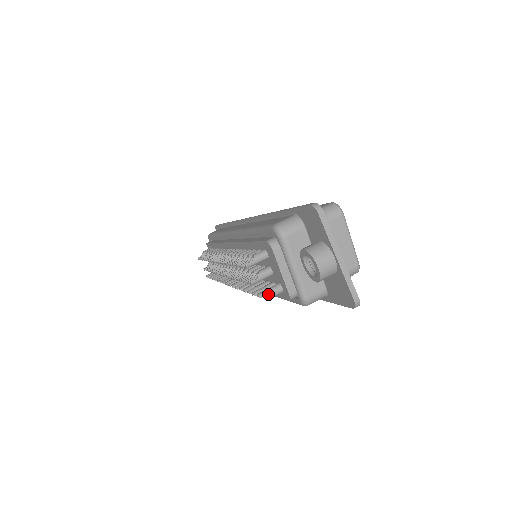
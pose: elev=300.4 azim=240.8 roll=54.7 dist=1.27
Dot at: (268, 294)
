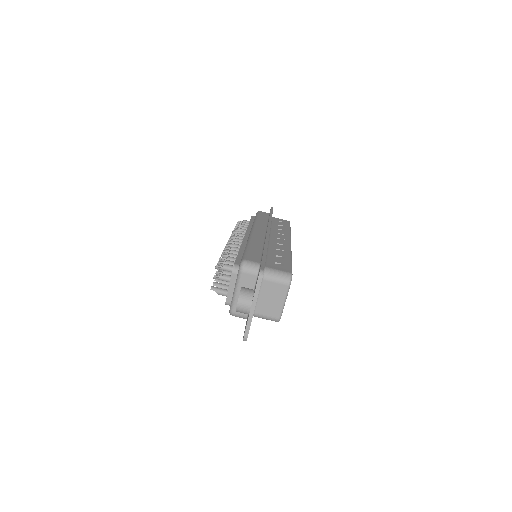
Dot at: (217, 291)
